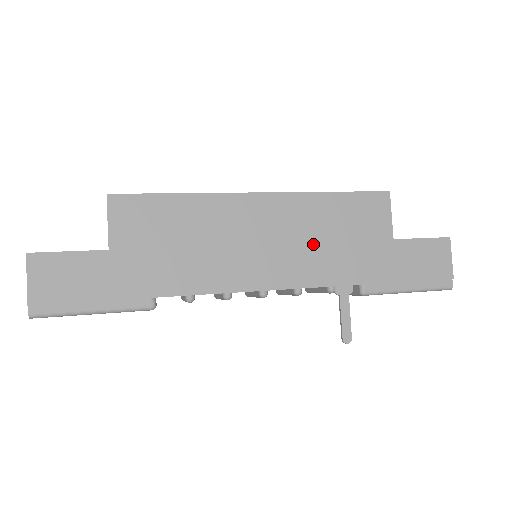
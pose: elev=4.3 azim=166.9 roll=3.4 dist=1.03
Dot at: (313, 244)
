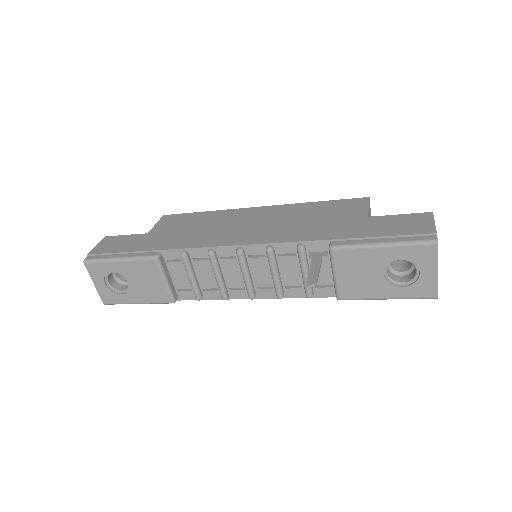
Dot at: (291, 223)
